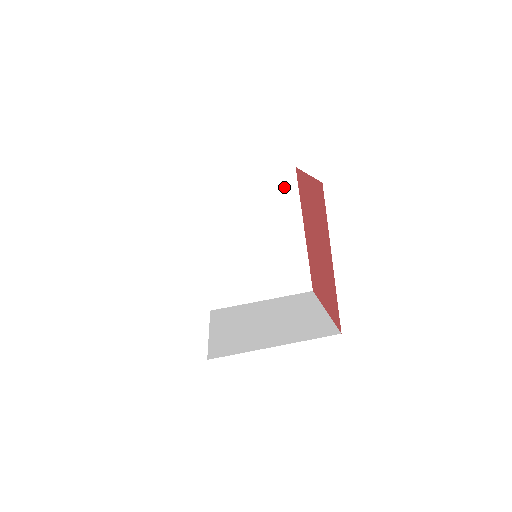
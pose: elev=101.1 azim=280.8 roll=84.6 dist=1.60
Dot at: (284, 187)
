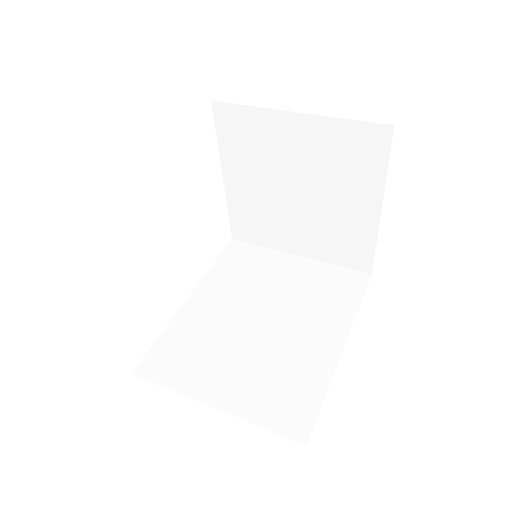
Dot at: (345, 286)
